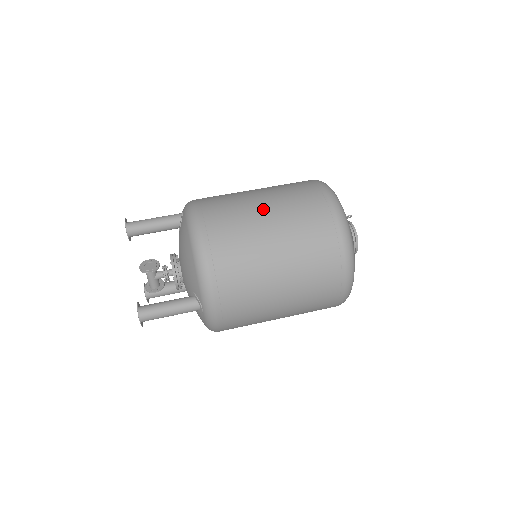
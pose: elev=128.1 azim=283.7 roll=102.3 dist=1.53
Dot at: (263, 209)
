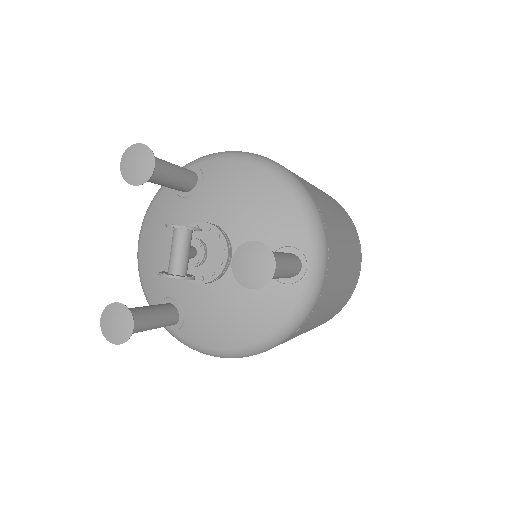
Dot at: occluded
